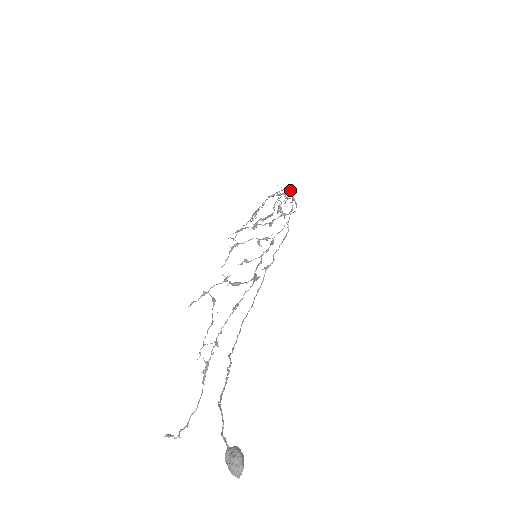
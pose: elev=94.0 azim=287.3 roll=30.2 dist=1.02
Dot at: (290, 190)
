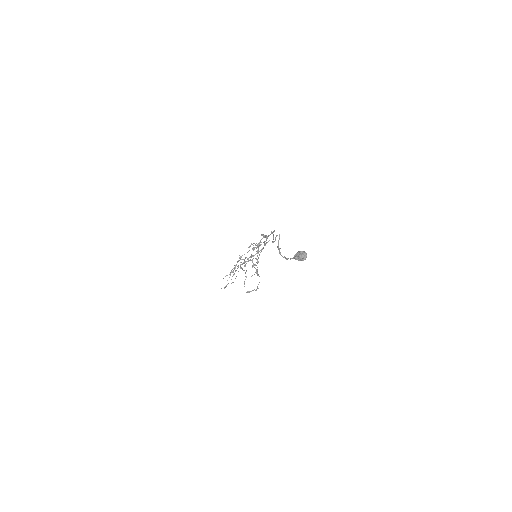
Dot at: occluded
